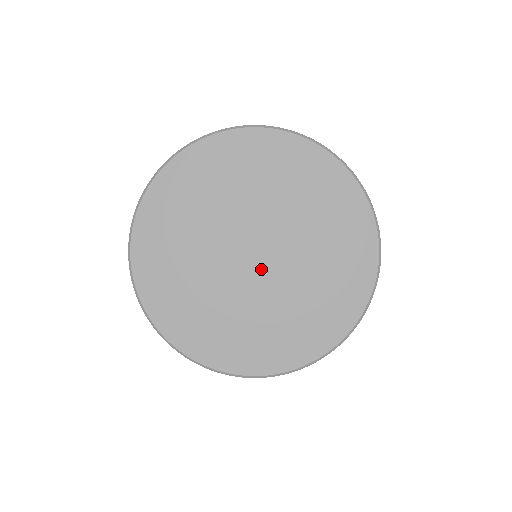
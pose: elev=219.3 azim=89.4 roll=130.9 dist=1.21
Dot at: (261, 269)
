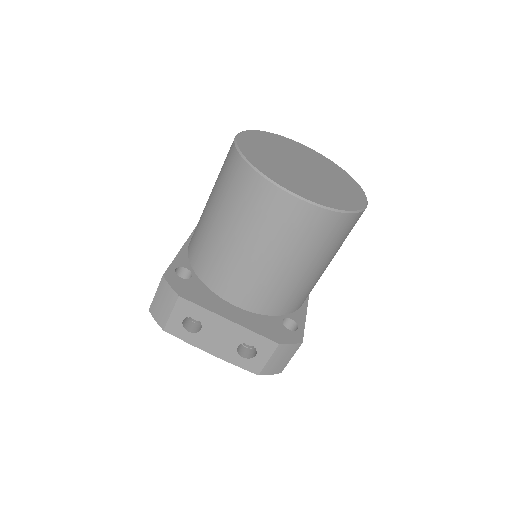
Dot at: (306, 172)
